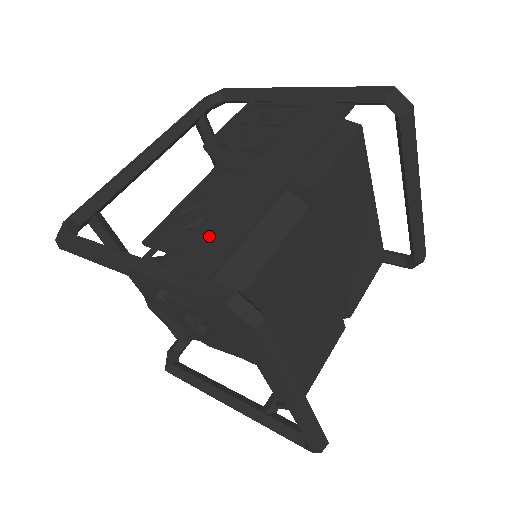
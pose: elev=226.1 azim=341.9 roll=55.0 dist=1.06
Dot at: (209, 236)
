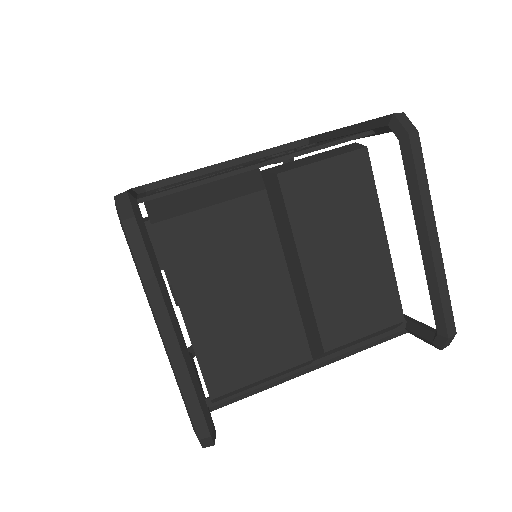
Dot at: (176, 186)
